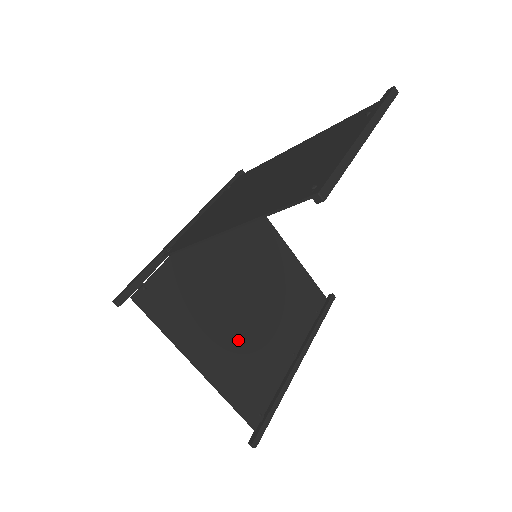
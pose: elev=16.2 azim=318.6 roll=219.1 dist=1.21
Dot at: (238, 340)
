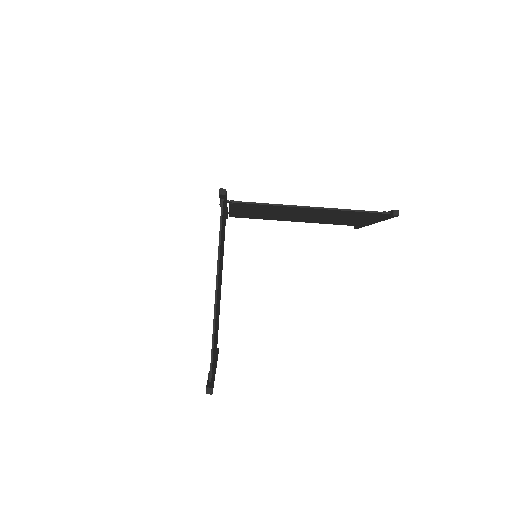
Dot at: occluded
